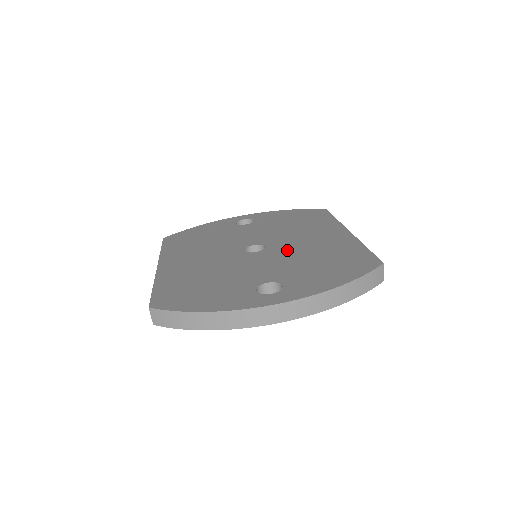
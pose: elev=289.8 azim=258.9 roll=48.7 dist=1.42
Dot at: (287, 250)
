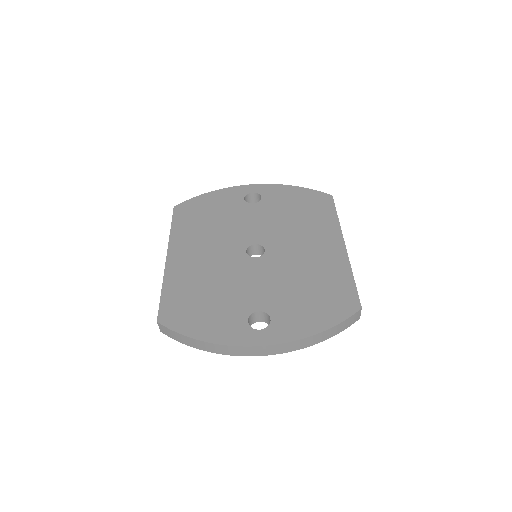
Dot at: (284, 262)
